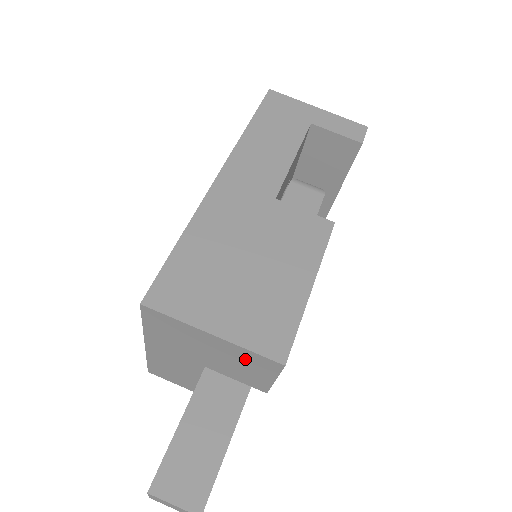
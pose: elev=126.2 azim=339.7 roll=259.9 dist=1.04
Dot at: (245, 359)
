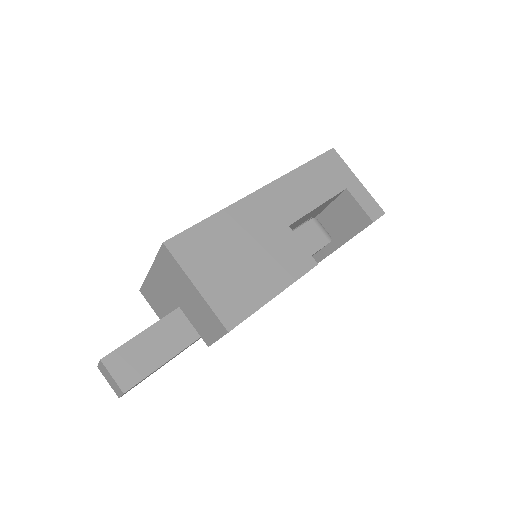
Dot at: (207, 315)
